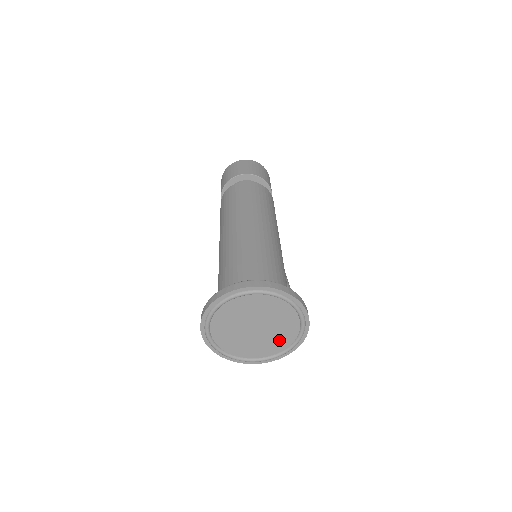
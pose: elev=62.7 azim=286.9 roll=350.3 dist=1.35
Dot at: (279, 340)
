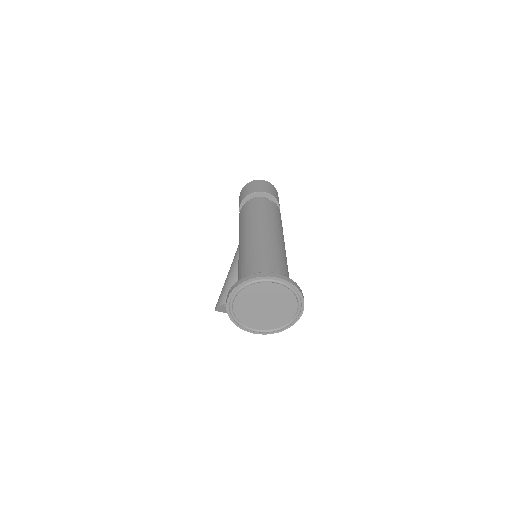
Dot at: (271, 322)
